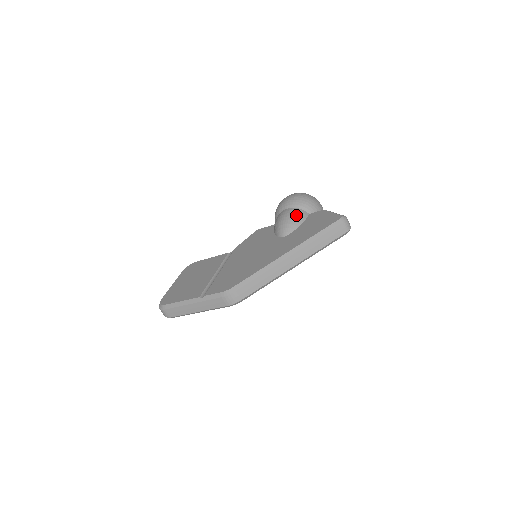
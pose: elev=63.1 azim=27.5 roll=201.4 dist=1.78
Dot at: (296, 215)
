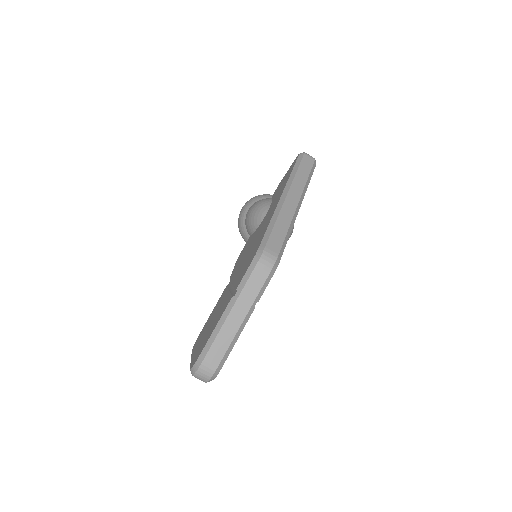
Dot at: (261, 201)
